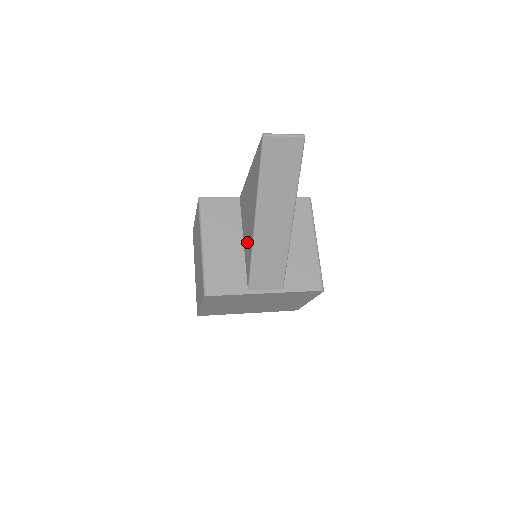
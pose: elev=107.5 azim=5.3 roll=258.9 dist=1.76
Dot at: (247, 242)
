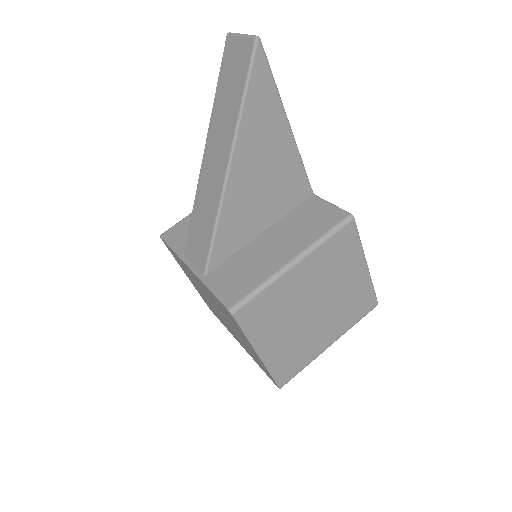
Dot at: occluded
